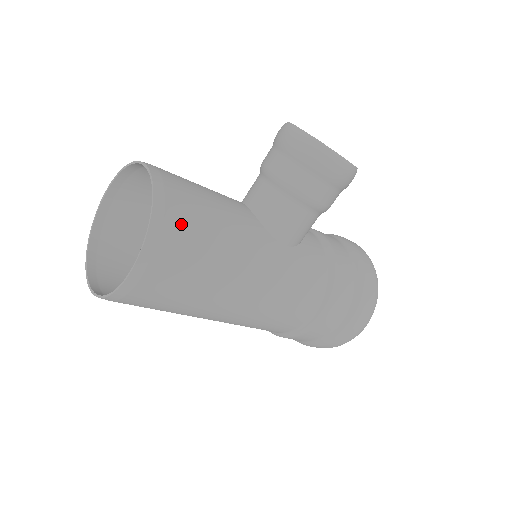
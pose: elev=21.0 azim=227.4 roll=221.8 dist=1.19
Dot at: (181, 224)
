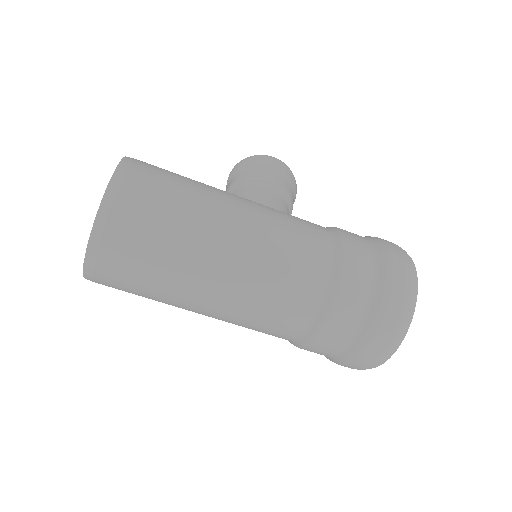
Dot at: occluded
